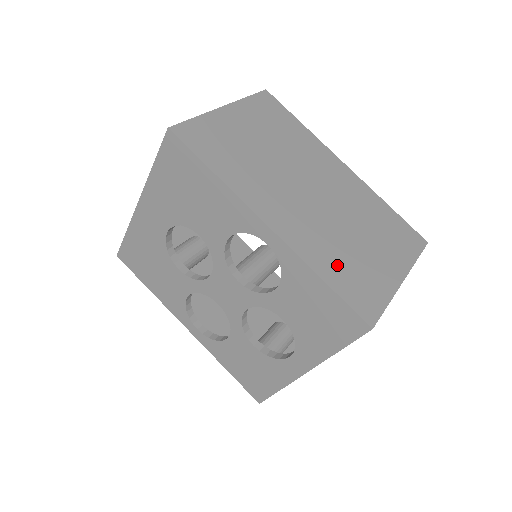
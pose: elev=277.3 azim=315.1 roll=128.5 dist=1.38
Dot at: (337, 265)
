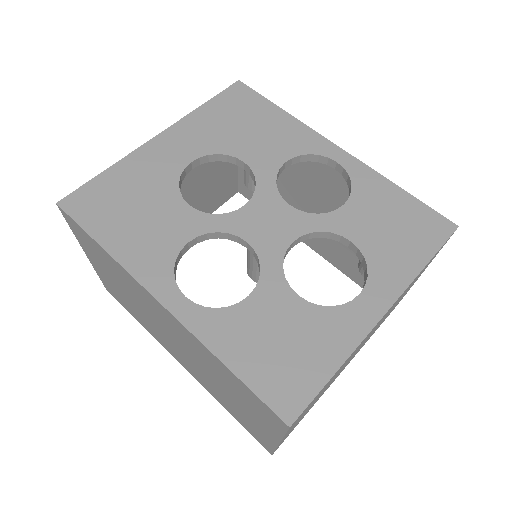
Dot at: occluded
